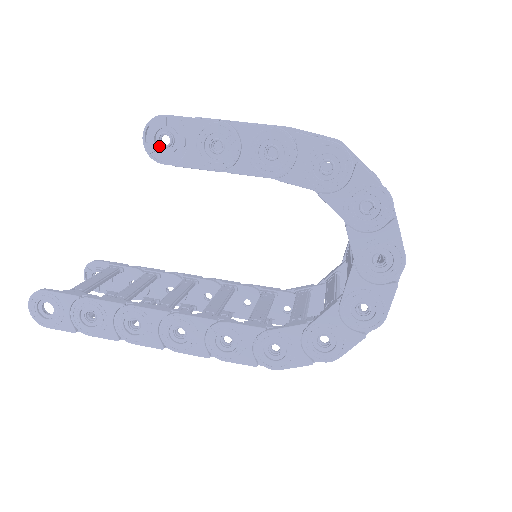
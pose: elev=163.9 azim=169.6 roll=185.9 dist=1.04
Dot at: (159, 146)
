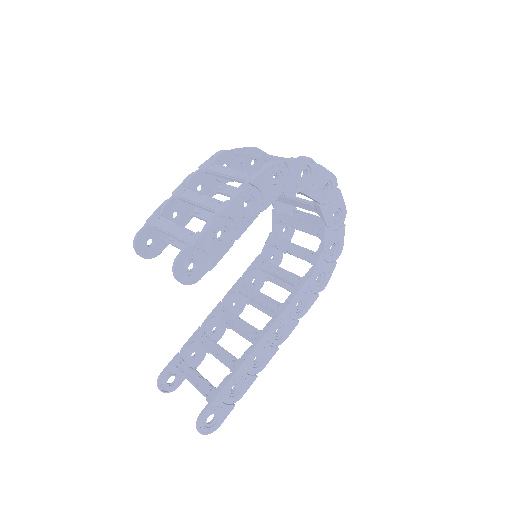
Dot at: (189, 274)
